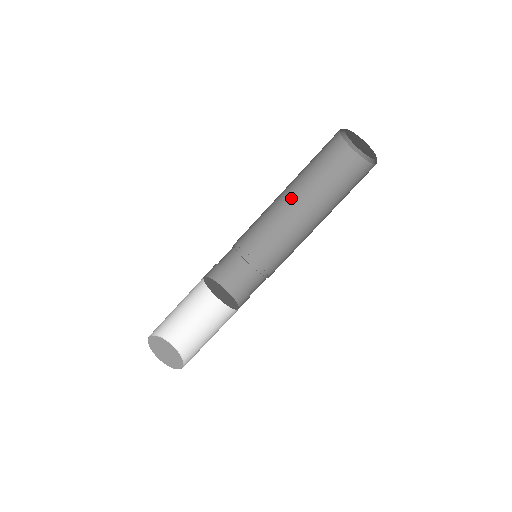
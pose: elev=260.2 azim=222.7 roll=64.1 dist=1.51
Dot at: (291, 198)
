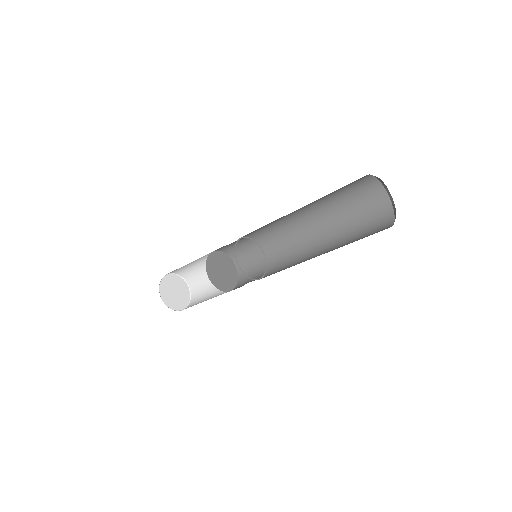
Dot at: (298, 210)
